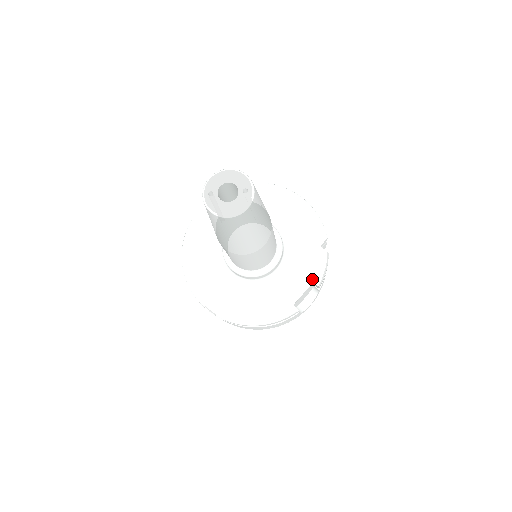
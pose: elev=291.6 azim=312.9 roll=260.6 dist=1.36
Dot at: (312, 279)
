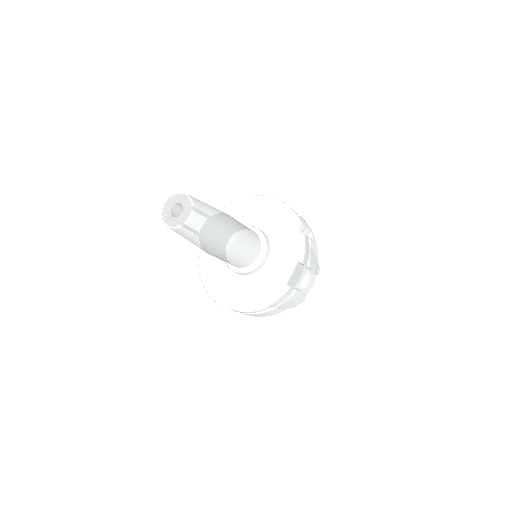
Dot at: (297, 260)
